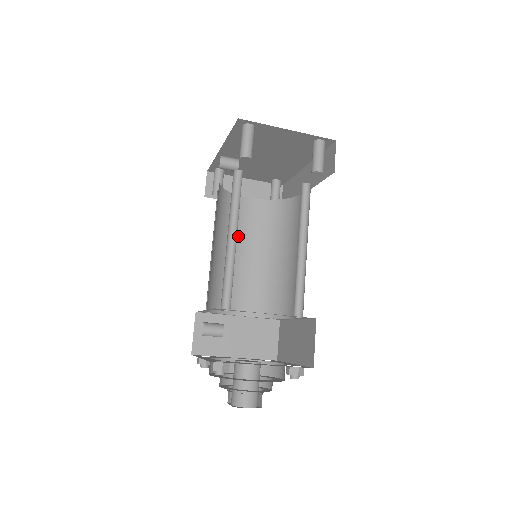
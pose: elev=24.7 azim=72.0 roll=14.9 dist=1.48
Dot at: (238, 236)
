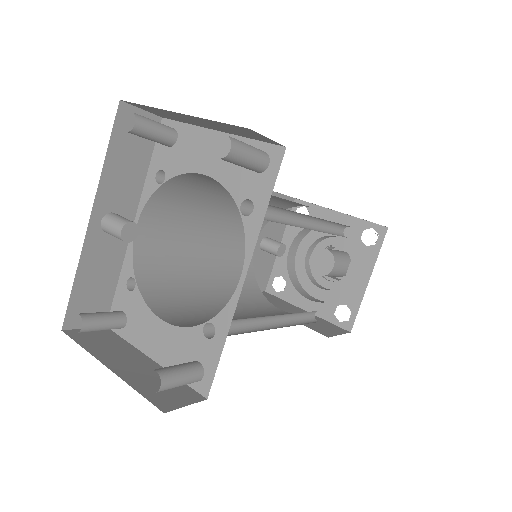
Dot at: occluded
